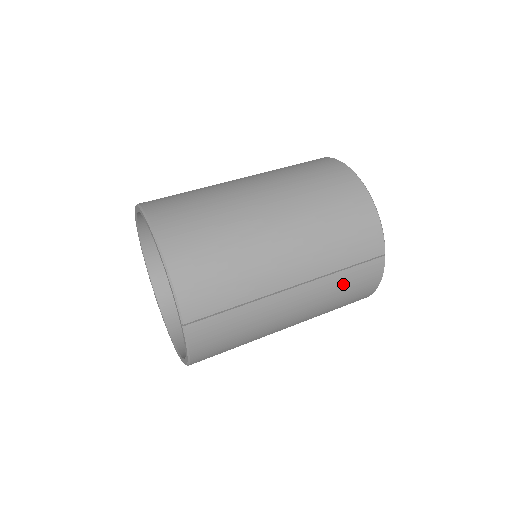
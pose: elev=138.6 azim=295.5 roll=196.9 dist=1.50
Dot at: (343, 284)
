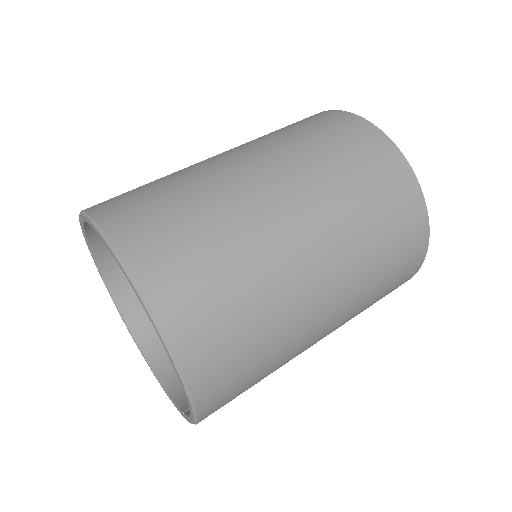
Dot at: occluded
